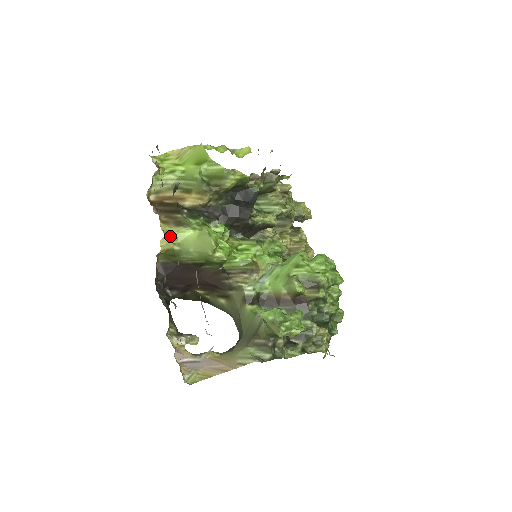
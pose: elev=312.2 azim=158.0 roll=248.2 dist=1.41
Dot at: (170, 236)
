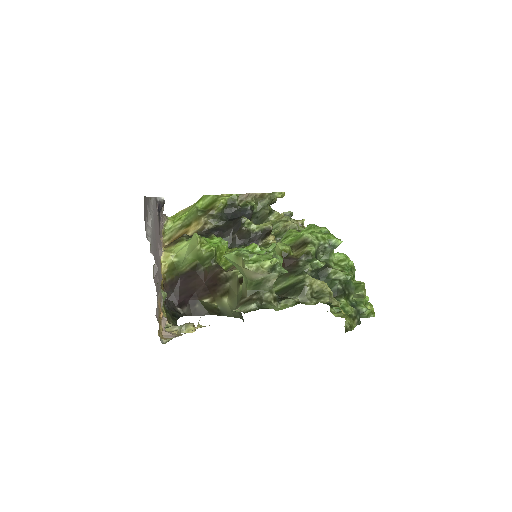
Dot at: (168, 251)
